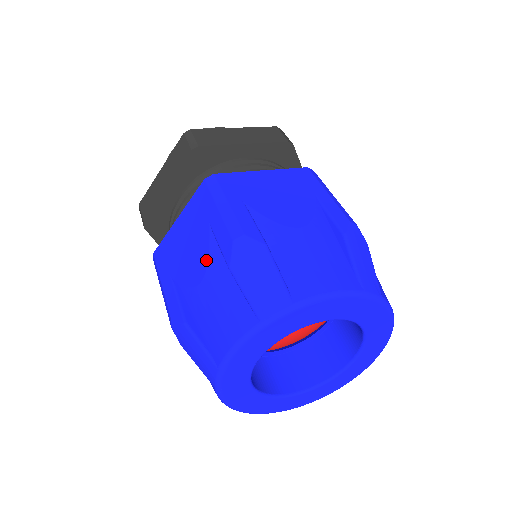
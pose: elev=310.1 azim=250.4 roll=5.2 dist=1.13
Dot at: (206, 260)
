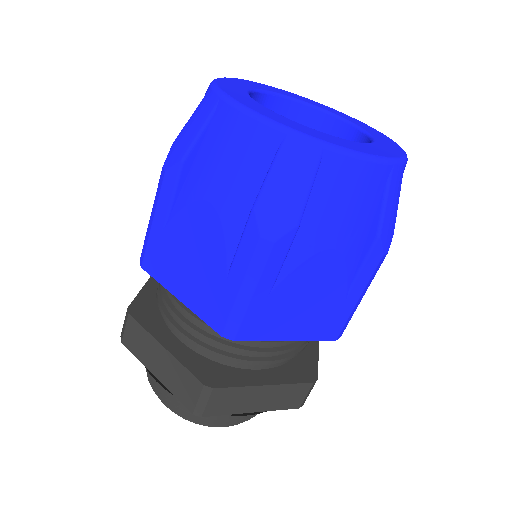
Dot at: occluded
